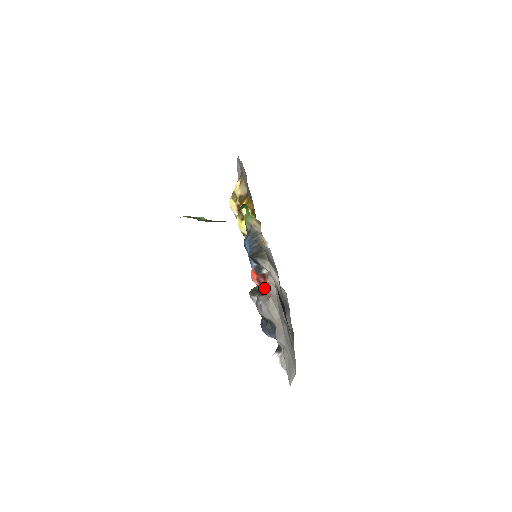
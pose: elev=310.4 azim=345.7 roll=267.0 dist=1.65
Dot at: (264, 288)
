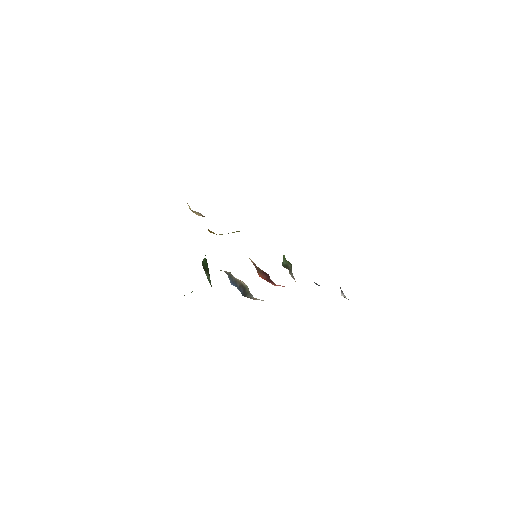
Dot at: occluded
